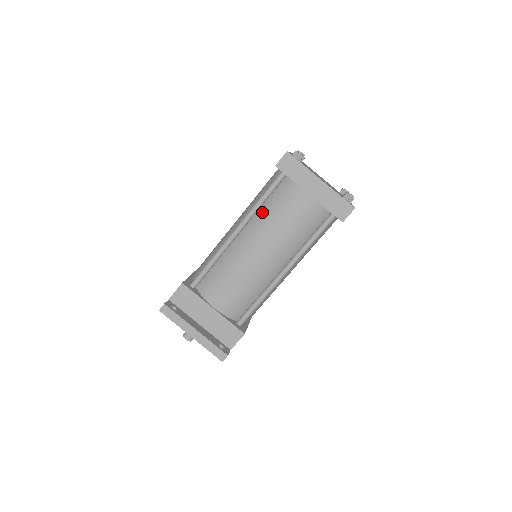
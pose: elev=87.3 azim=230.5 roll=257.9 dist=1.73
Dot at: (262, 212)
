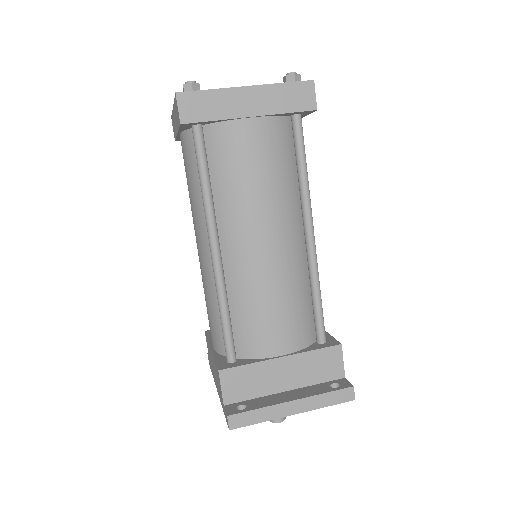
Dot at: (219, 195)
